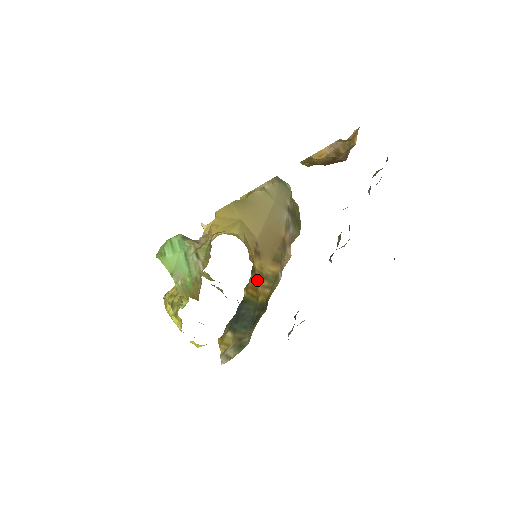
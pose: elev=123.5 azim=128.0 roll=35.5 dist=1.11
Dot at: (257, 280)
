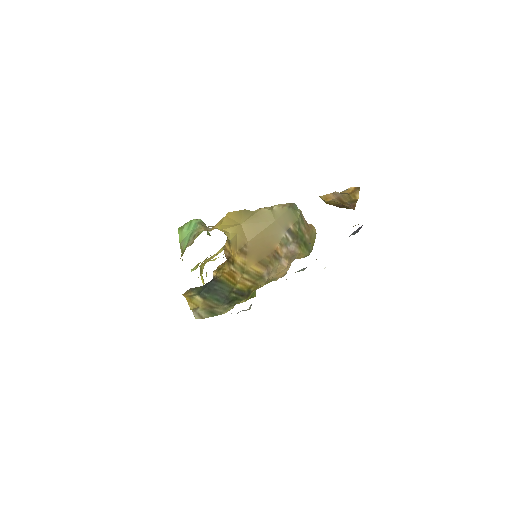
Dot at: (235, 270)
